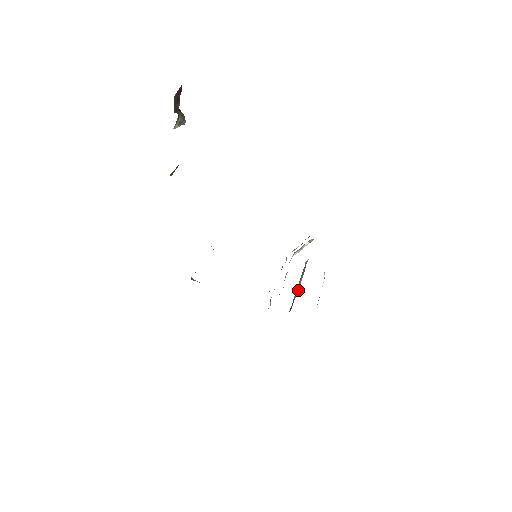
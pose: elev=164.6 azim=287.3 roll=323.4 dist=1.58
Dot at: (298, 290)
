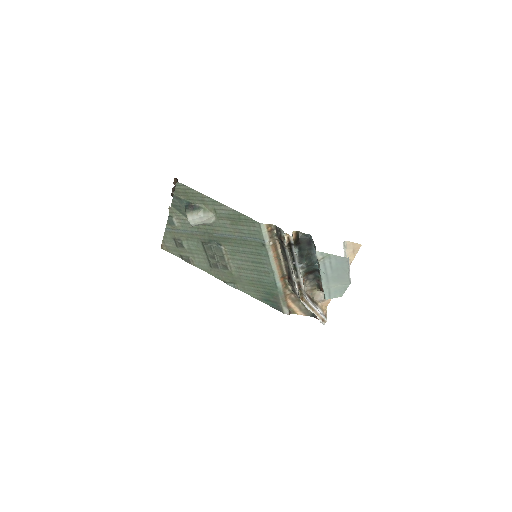
Dot at: occluded
